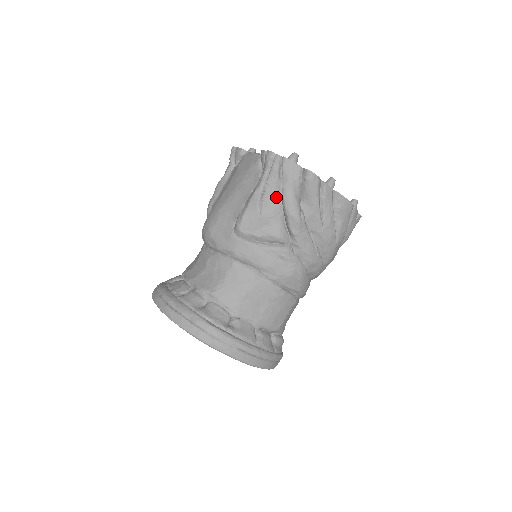
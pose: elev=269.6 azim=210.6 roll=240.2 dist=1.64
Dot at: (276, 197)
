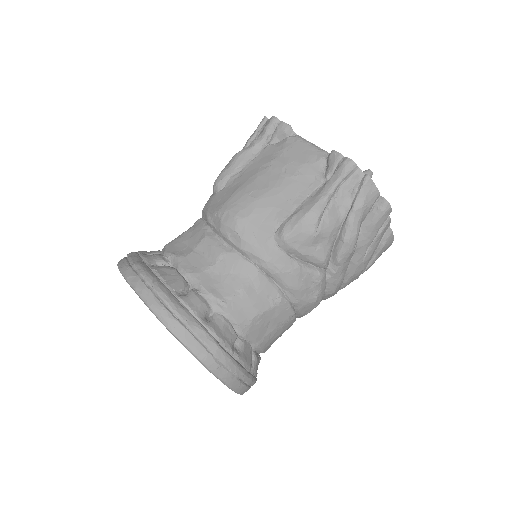
Dot at: (339, 216)
